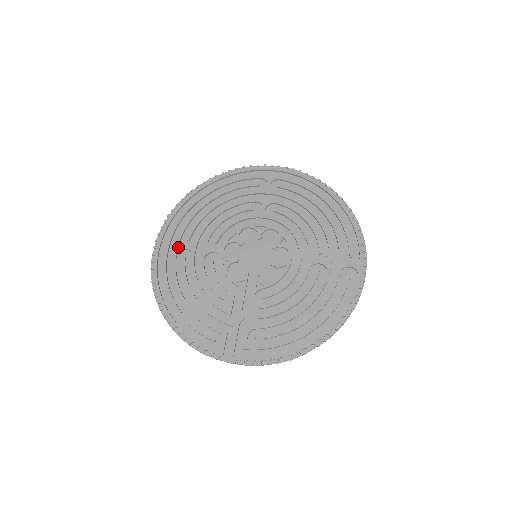
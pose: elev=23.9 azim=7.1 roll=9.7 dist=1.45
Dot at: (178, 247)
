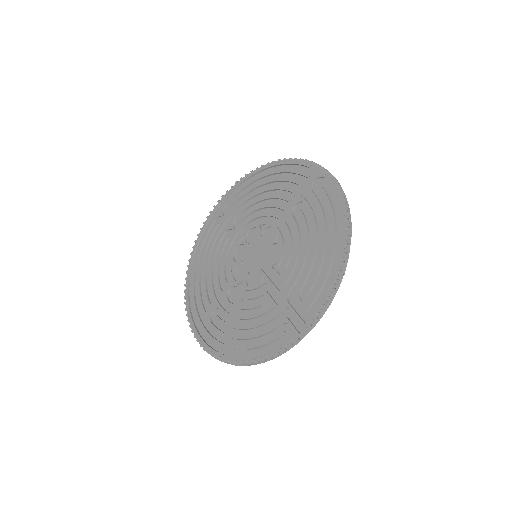
Dot at: (207, 316)
